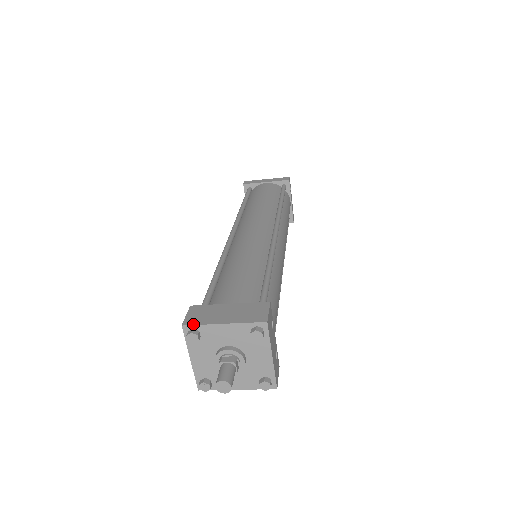
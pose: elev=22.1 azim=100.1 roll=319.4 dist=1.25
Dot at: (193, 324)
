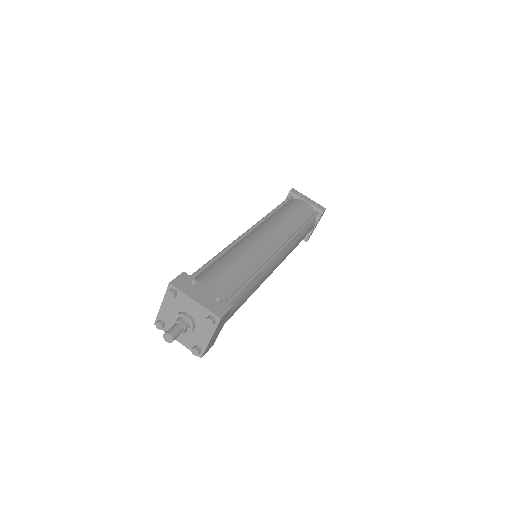
Dot at: (156, 318)
